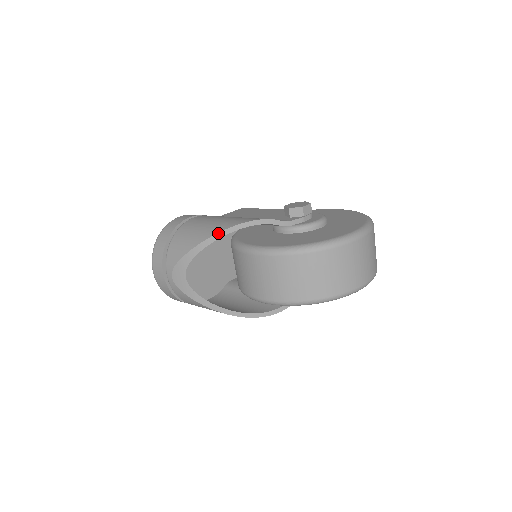
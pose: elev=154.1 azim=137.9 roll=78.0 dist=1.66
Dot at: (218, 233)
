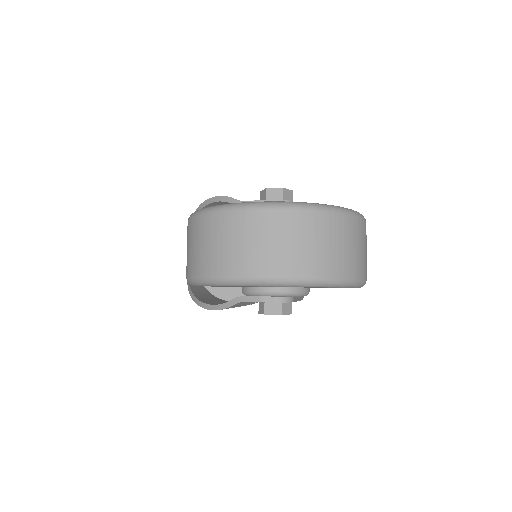
Dot at: (196, 209)
